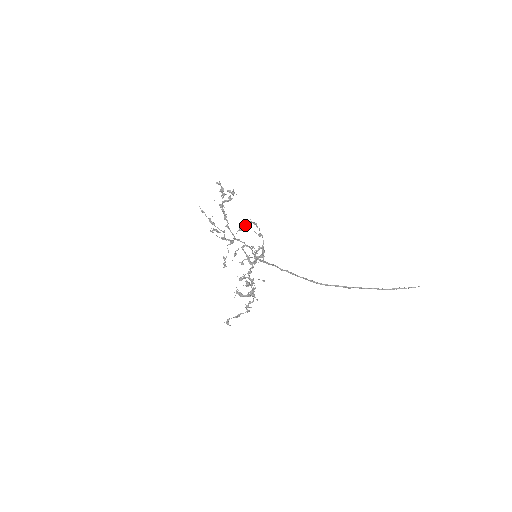
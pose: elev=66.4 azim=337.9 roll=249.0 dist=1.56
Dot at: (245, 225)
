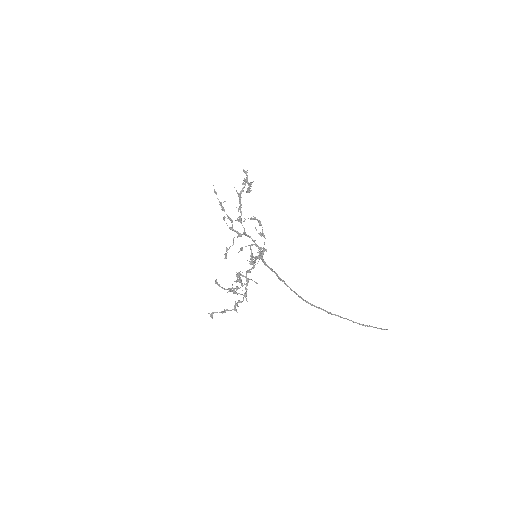
Dot at: occluded
